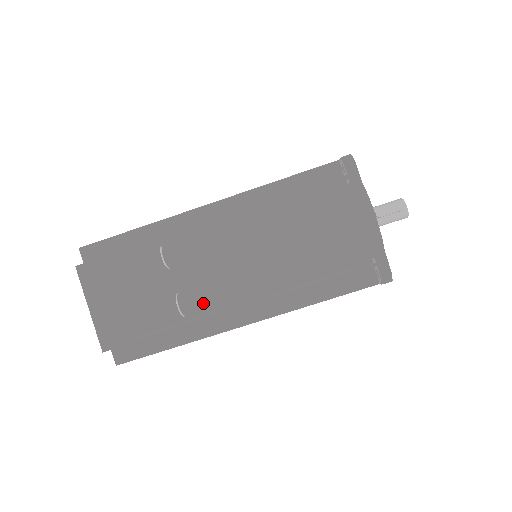
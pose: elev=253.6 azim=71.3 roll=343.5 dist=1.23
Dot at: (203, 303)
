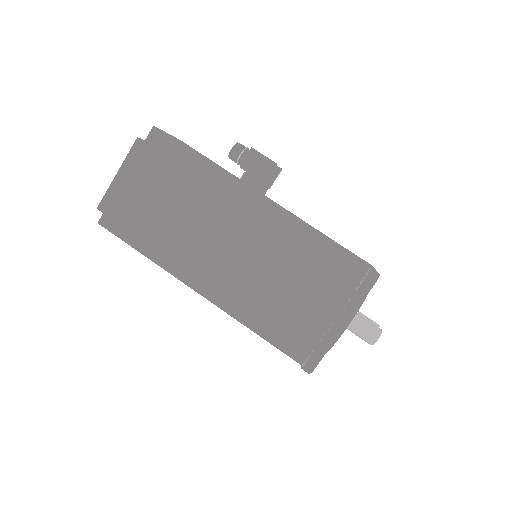
Dot at: (266, 157)
